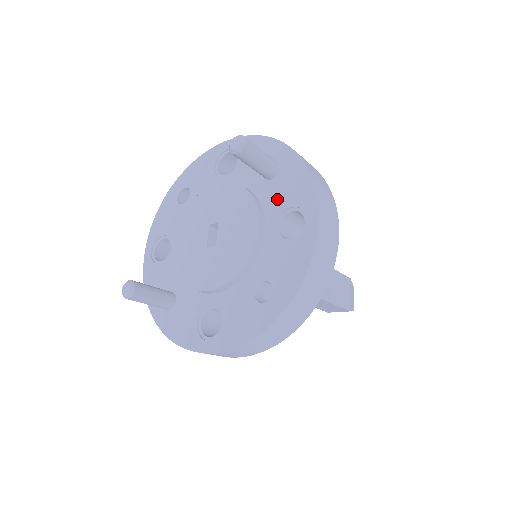
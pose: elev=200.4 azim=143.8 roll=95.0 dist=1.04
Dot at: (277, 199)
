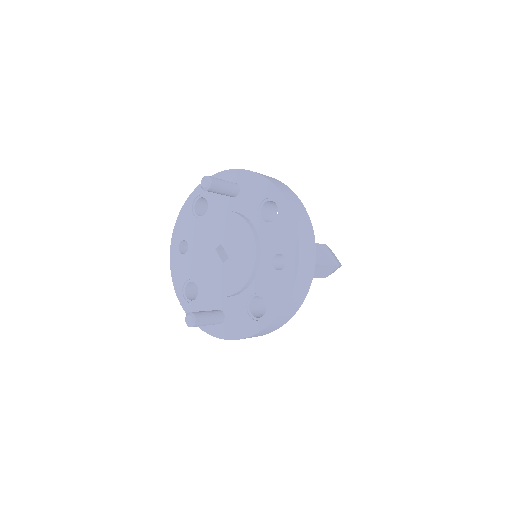
Dot at: (249, 204)
